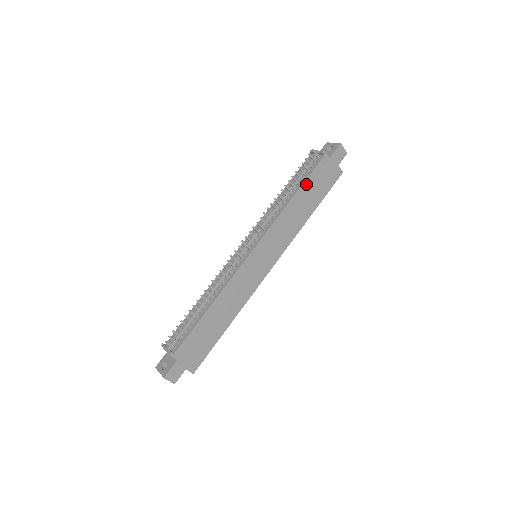
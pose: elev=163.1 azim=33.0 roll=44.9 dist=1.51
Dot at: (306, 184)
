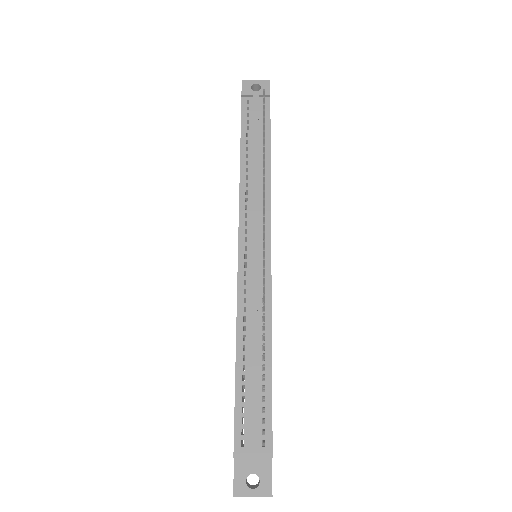
Dot at: (270, 140)
